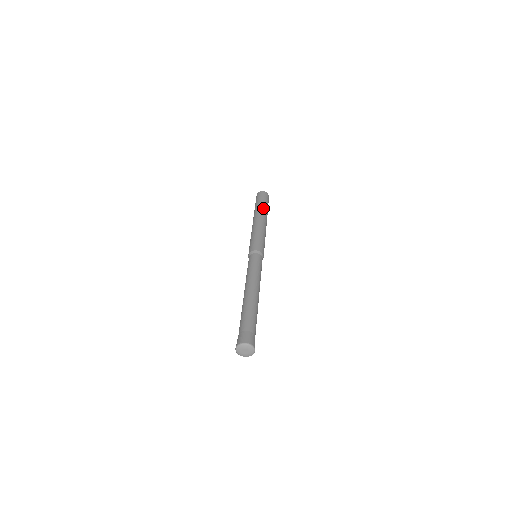
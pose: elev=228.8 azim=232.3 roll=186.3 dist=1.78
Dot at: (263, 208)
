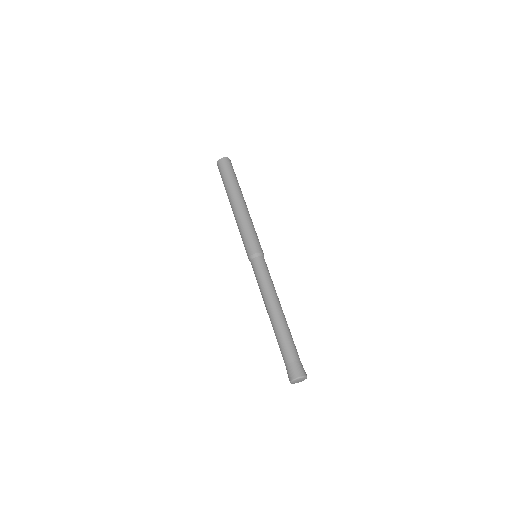
Dot at: (232, 186)
